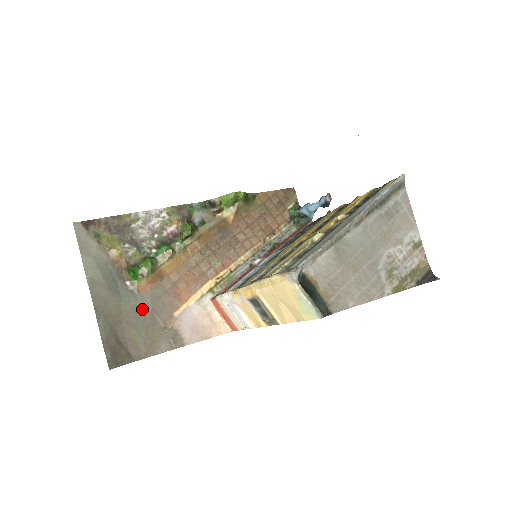
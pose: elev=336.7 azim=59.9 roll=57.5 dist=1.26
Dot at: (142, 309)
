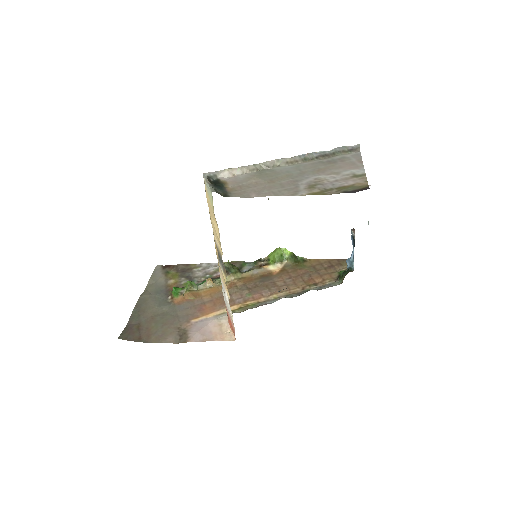
Dot at: (169, 313)
